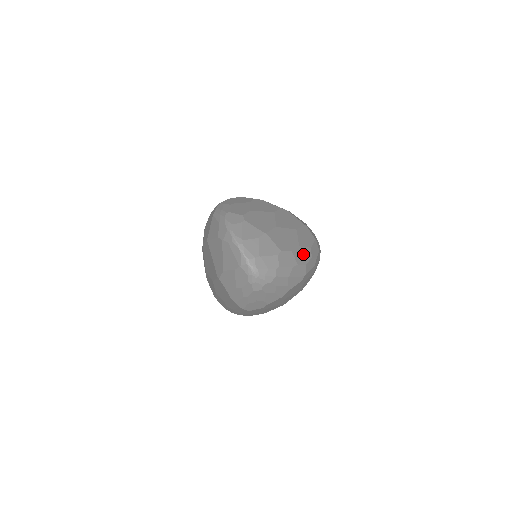
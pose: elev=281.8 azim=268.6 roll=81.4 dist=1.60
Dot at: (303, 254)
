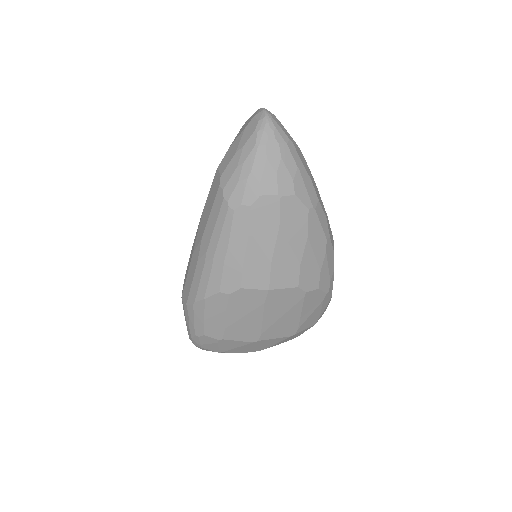
Dot at: (319, 196)
